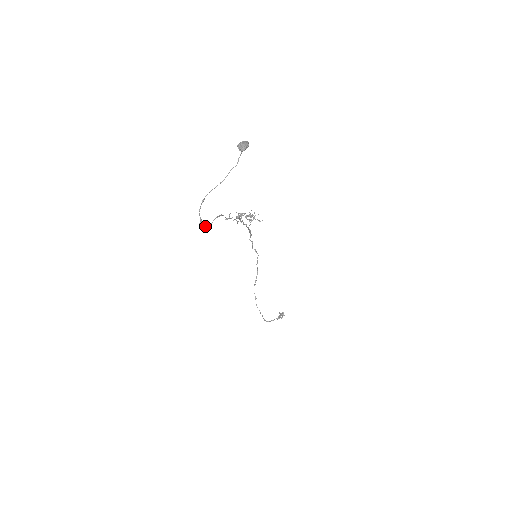
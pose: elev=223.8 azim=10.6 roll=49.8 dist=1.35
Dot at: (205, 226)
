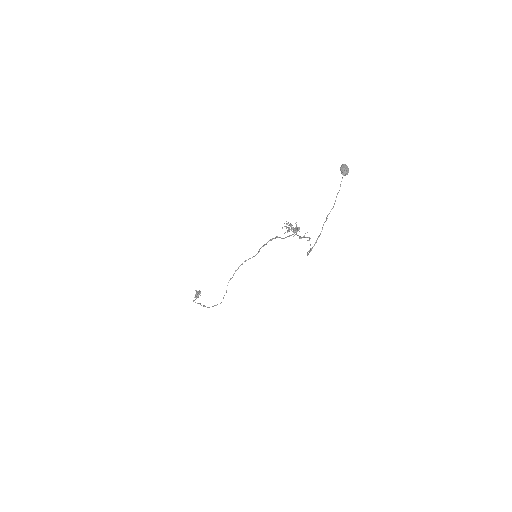
Dot at: (307, 253)
